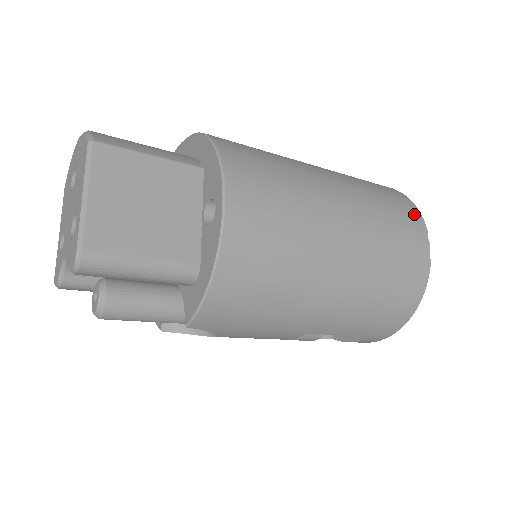
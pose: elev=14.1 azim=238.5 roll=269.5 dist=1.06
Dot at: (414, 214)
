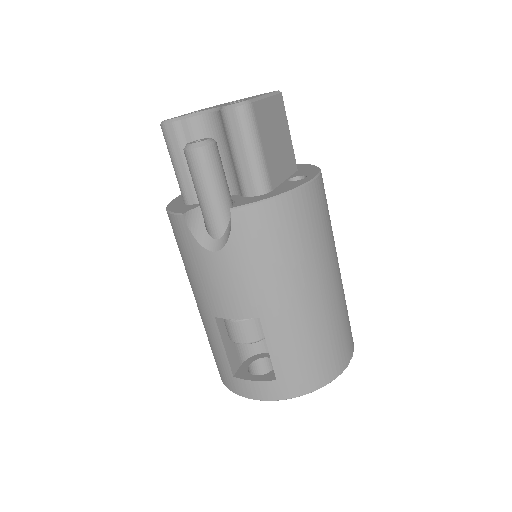
Dot at: occluded
